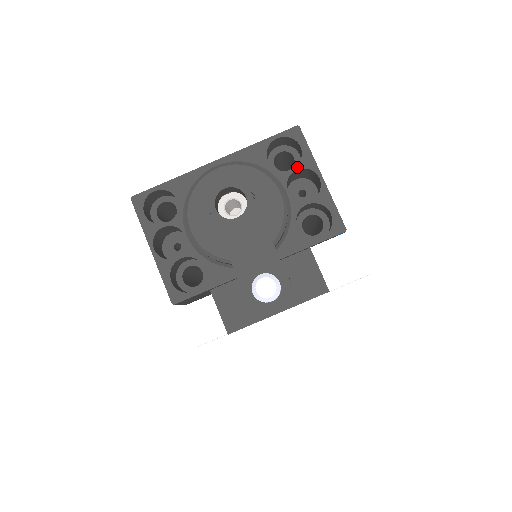
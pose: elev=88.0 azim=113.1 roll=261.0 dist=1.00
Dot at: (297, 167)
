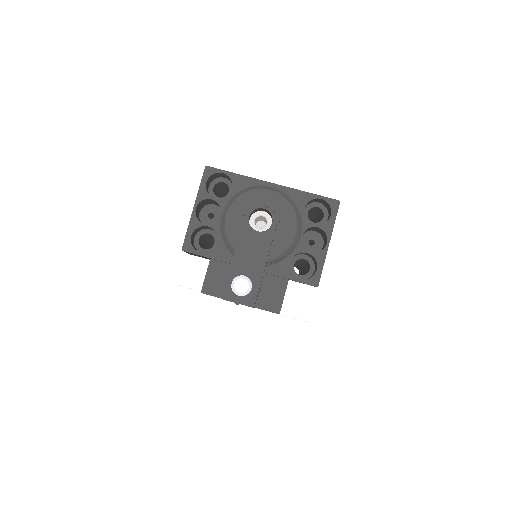
Dot at: (319, 226)
